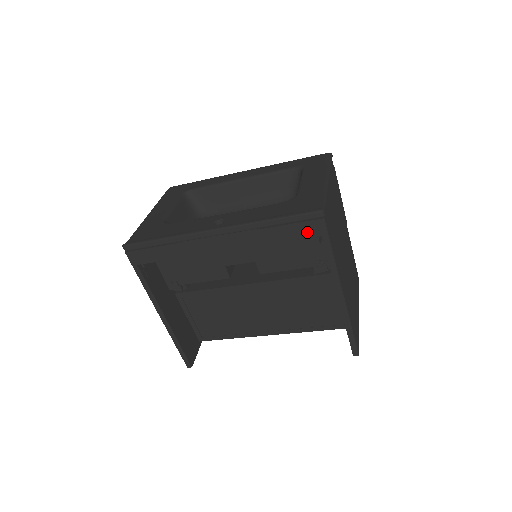
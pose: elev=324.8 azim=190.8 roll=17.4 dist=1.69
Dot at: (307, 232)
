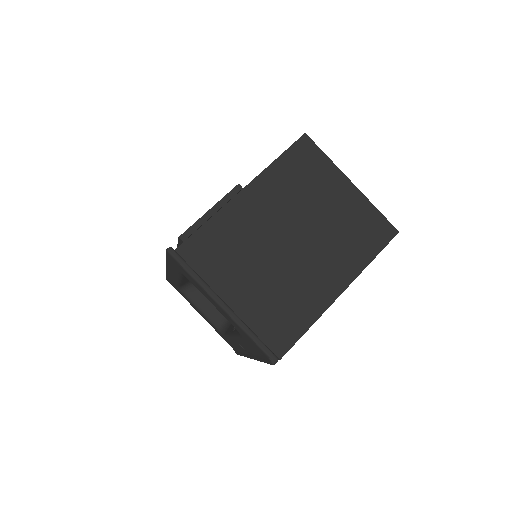
Dot at: occluded
